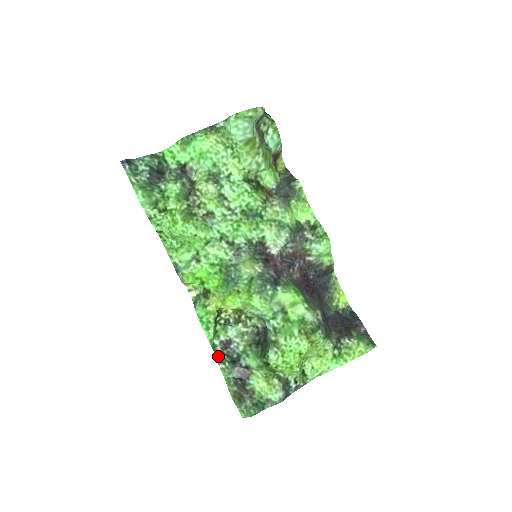
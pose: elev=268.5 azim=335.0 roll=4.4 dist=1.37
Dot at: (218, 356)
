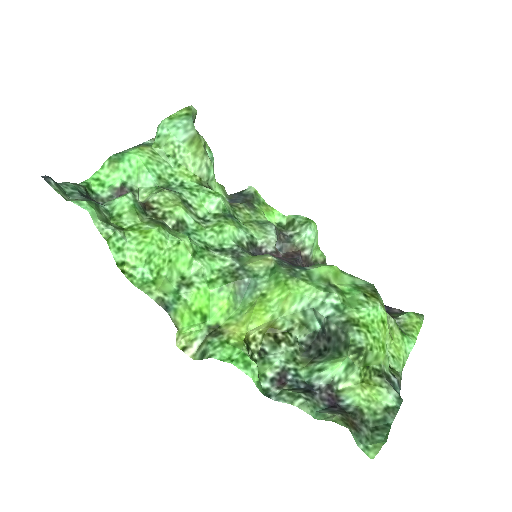
Dot at: (281, 397)
